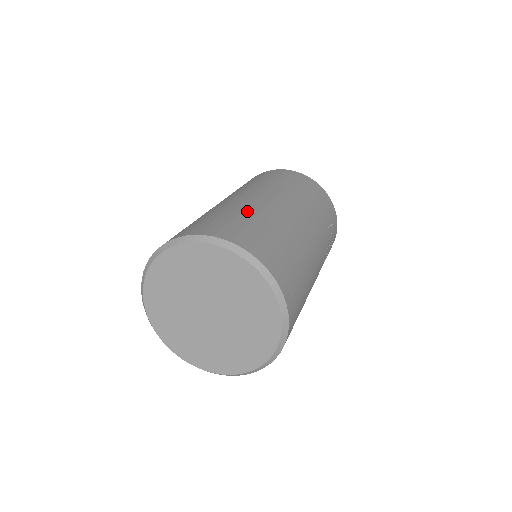
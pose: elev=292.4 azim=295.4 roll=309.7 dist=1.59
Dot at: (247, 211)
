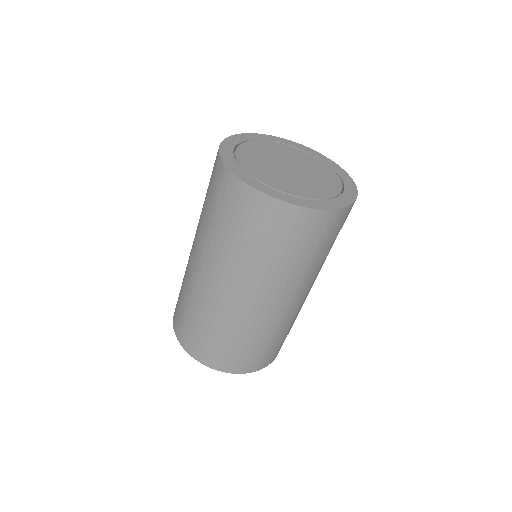
Dot at: (230, 330)
